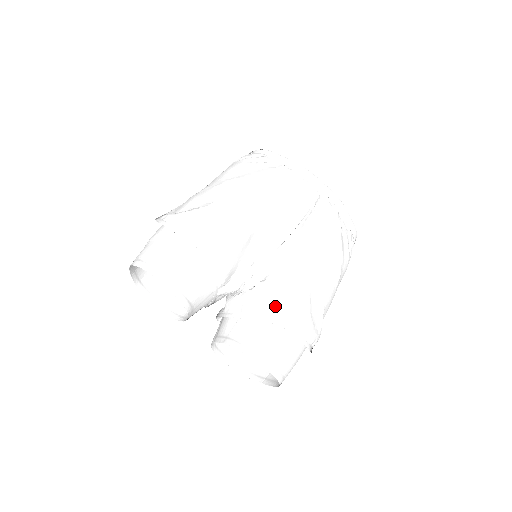
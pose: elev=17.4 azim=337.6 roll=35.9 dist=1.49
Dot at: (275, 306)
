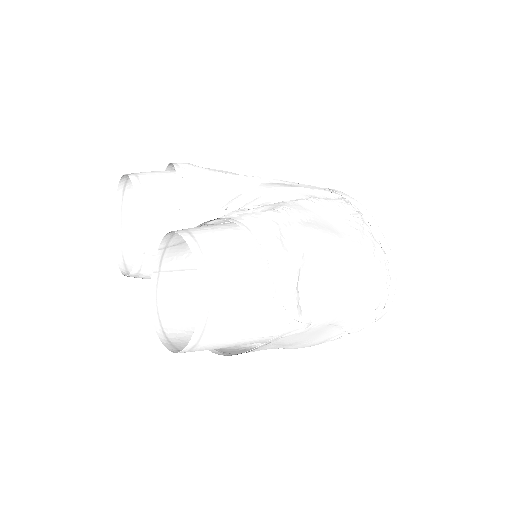
Dot at: occluded
